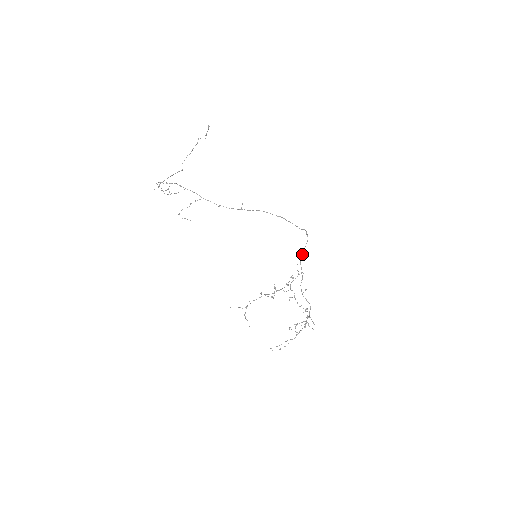
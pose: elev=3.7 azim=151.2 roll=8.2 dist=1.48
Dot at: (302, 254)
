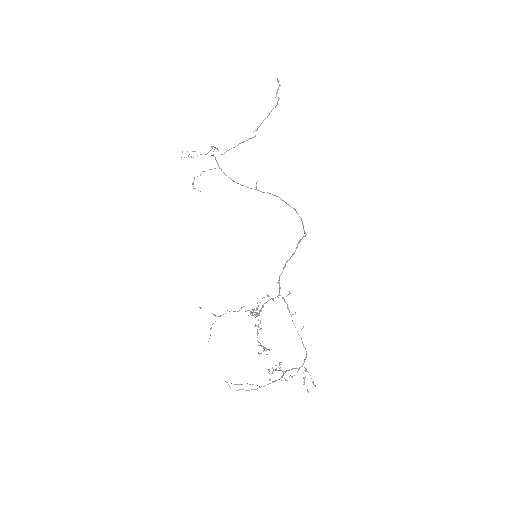
Dot at: (283, 268)
